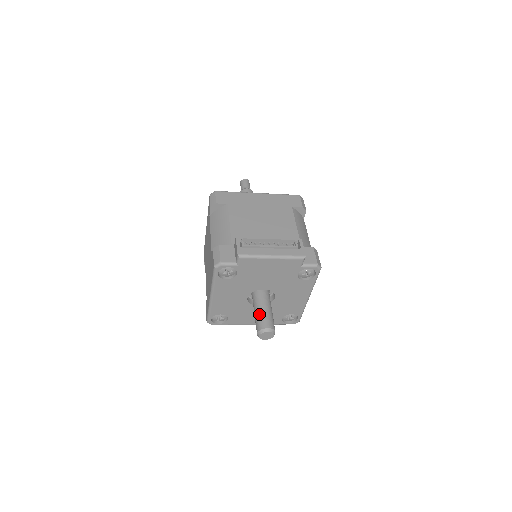
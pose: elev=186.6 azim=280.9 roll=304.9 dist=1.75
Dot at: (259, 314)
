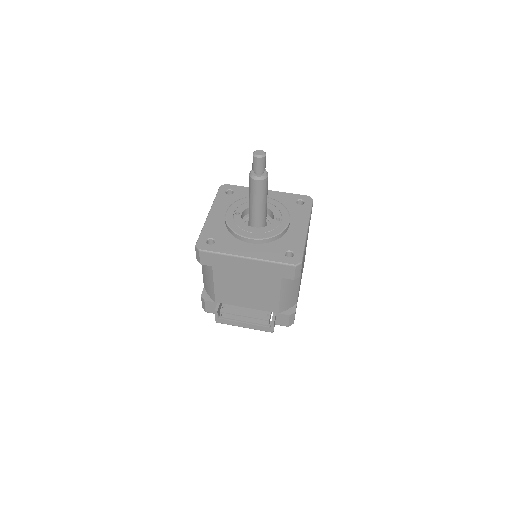
Dot at: occluded
